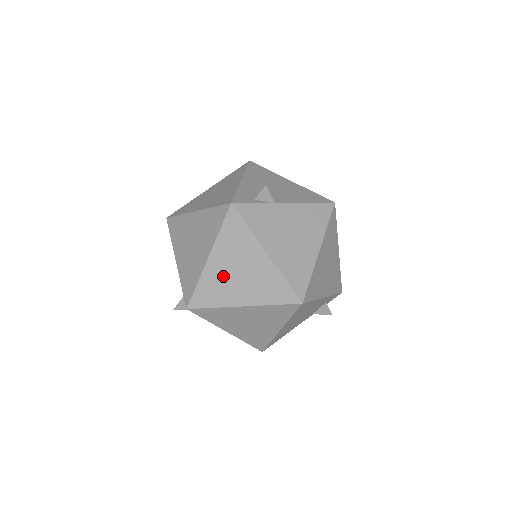
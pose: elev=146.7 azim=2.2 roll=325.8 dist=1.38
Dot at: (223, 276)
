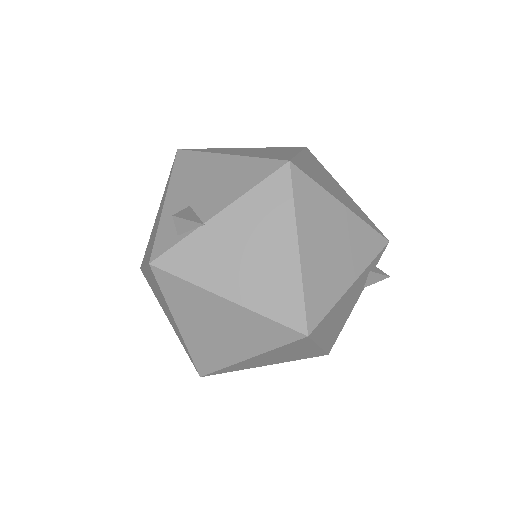
Dot at: (205, 338)
